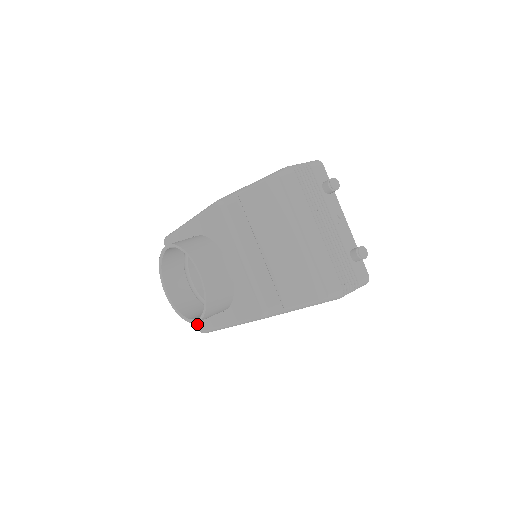
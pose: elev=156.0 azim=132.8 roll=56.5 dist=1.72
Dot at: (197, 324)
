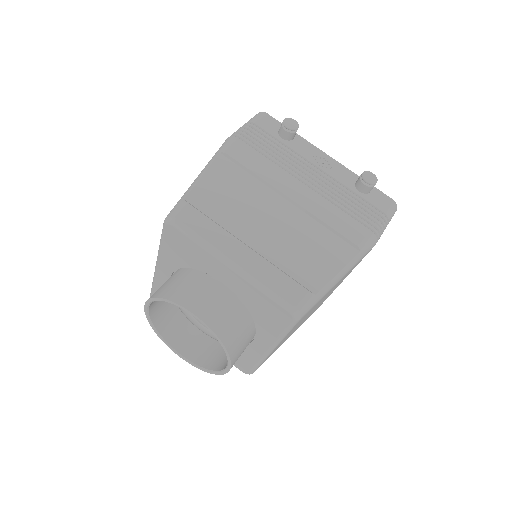
Dot at: (239, 368)
